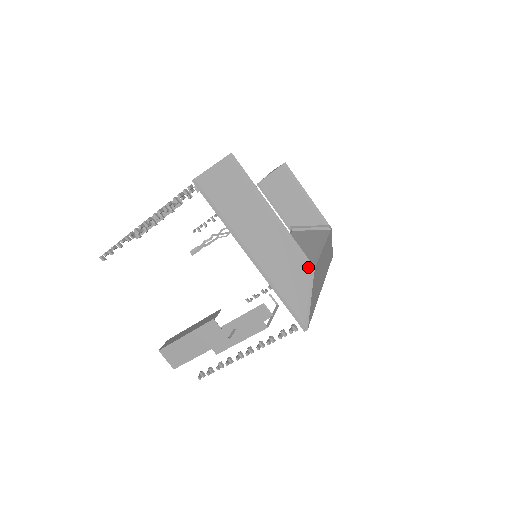
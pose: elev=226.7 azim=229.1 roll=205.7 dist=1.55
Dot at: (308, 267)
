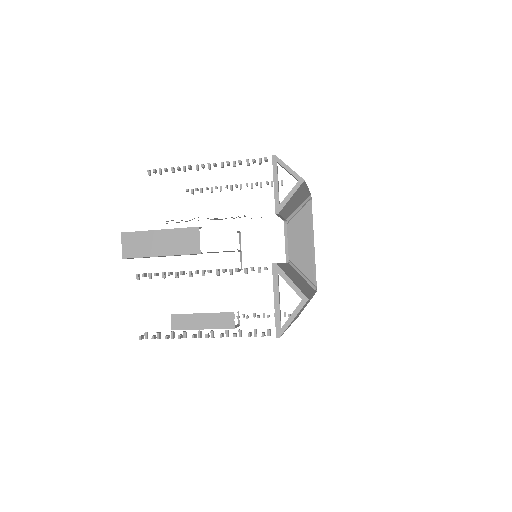
Dot at: occluded
